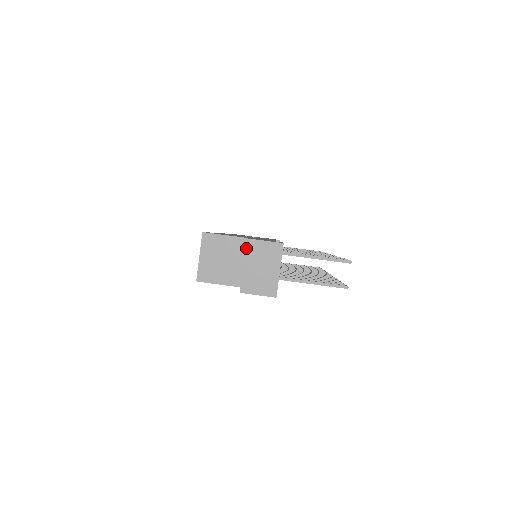
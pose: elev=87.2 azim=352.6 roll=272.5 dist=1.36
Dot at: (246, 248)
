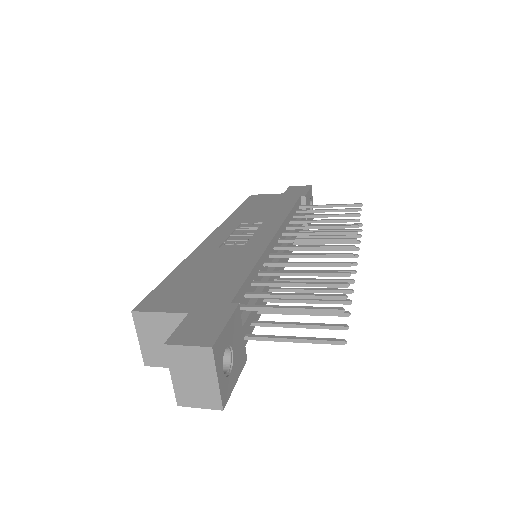
Dot at: (167, 356)
